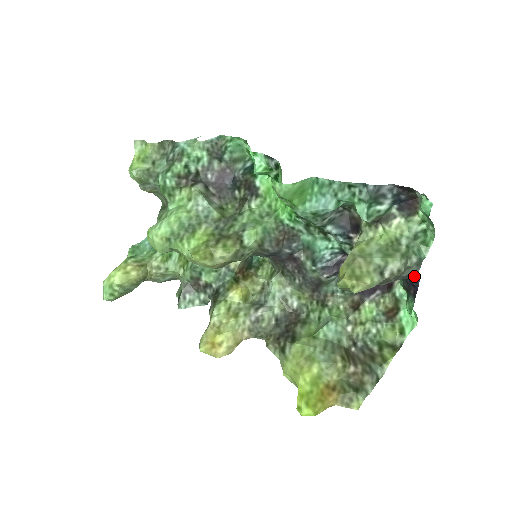
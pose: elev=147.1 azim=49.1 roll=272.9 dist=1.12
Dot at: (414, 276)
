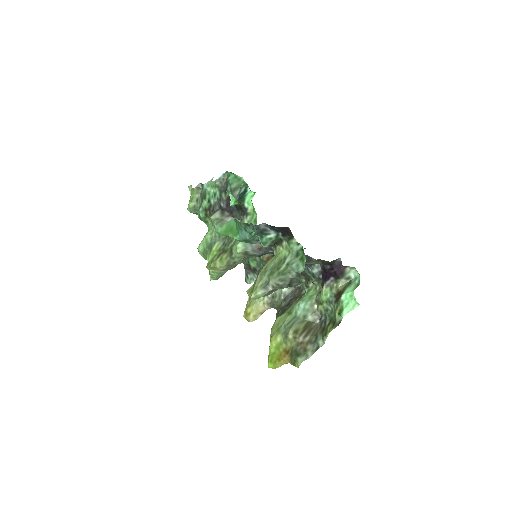
Dot at: occluded
